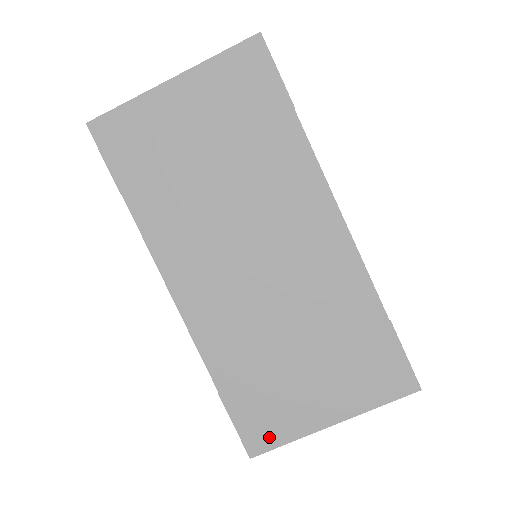
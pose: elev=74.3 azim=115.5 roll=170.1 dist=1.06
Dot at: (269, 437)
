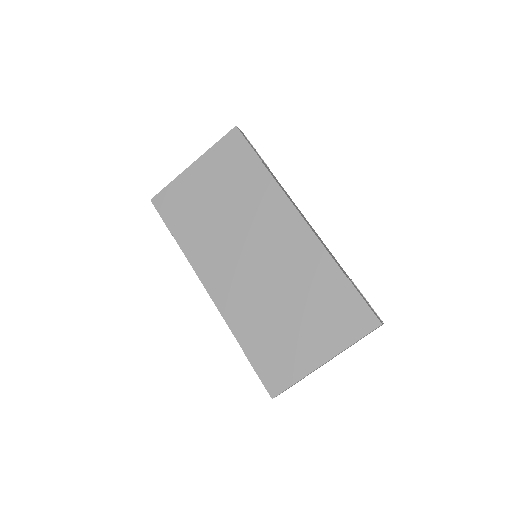
Dot at: (282, 380)
